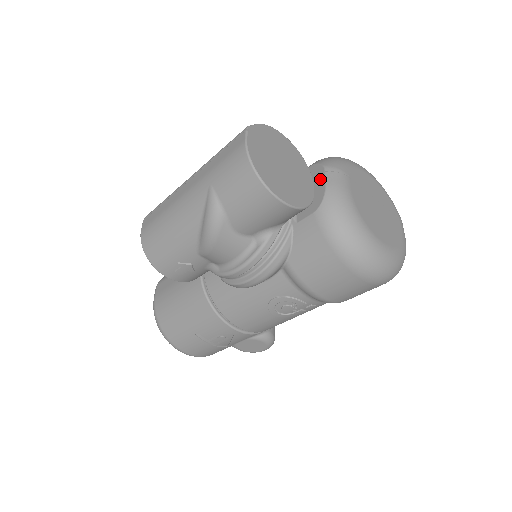
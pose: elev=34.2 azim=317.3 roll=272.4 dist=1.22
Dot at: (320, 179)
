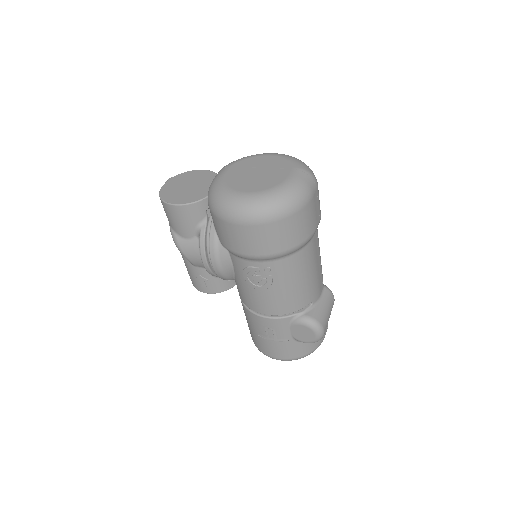
Dot at: occluded
